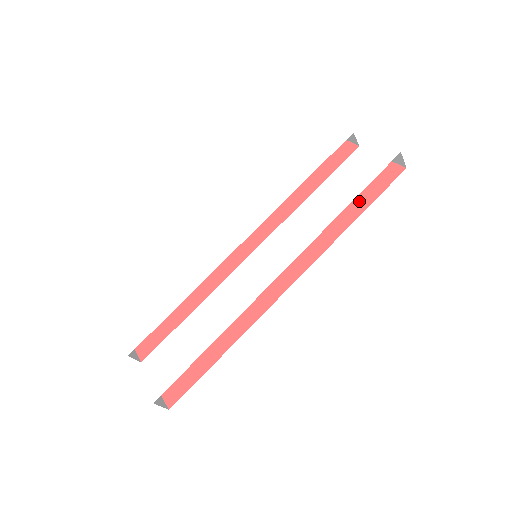
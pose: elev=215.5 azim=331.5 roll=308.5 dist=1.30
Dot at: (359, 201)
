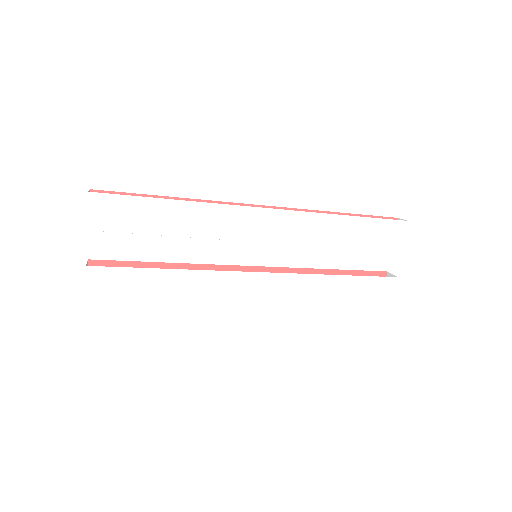
Dot at: occluded
